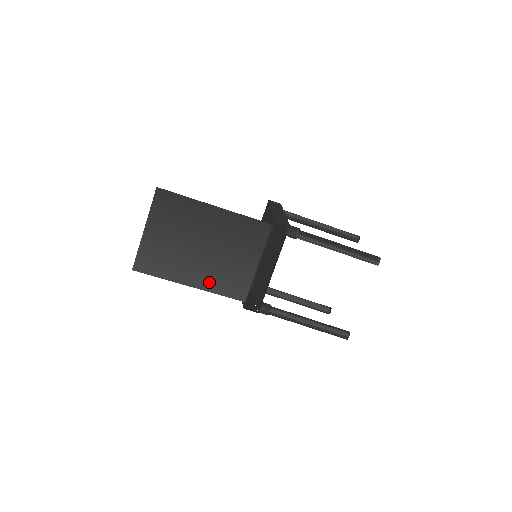
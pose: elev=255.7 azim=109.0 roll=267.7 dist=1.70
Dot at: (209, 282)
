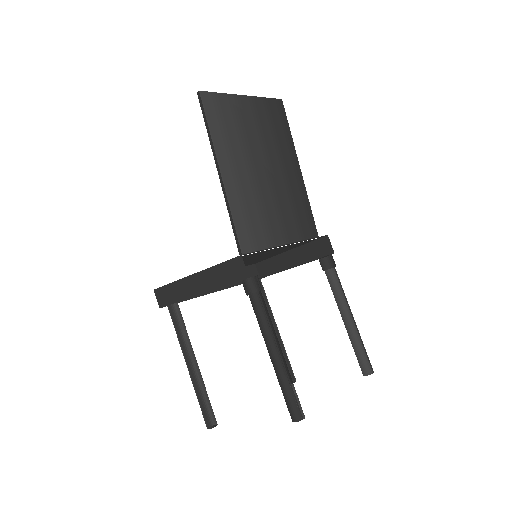
Dot at: (237, 195)
